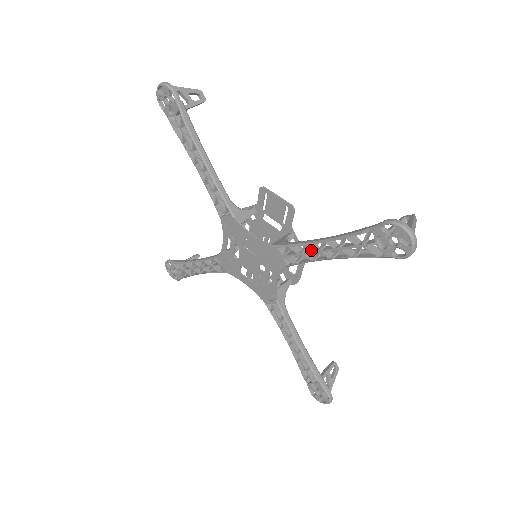
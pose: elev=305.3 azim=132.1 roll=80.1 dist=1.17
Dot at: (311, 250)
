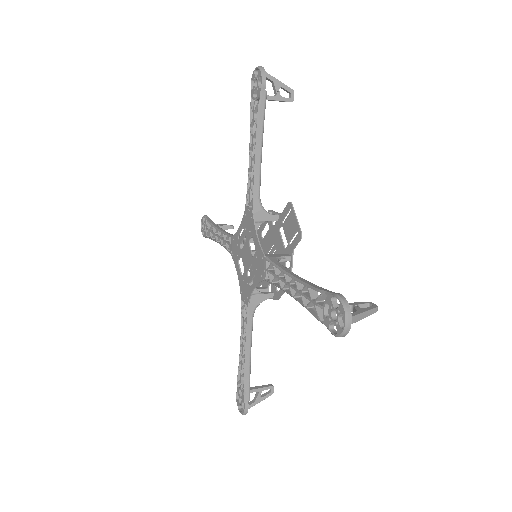
Dot at: (285, 279)
